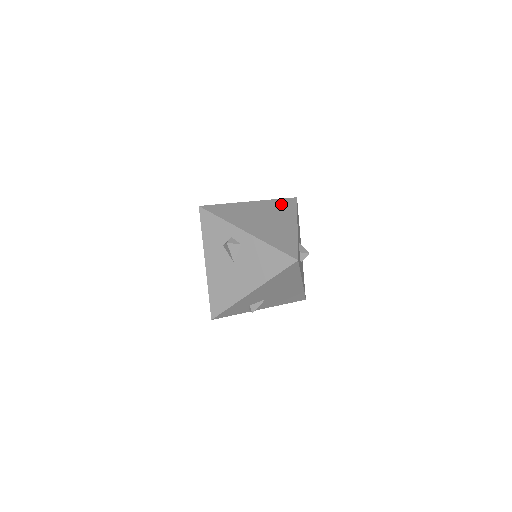
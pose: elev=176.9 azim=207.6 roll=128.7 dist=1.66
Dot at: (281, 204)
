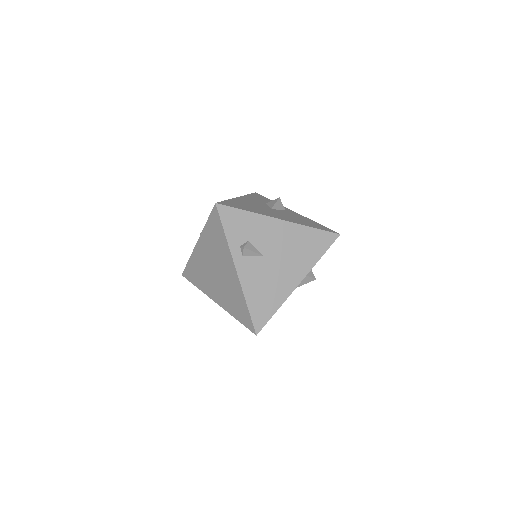
Dot at: occluded
